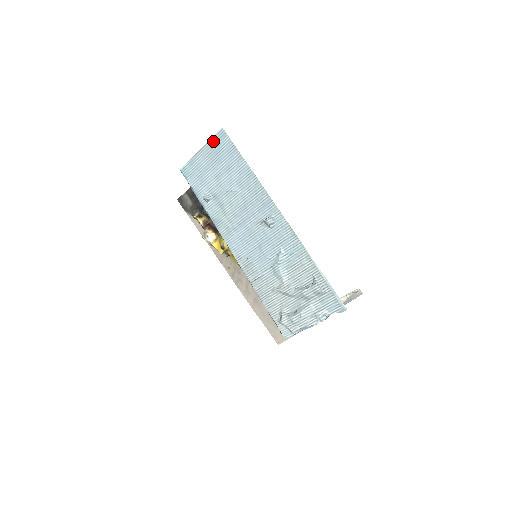
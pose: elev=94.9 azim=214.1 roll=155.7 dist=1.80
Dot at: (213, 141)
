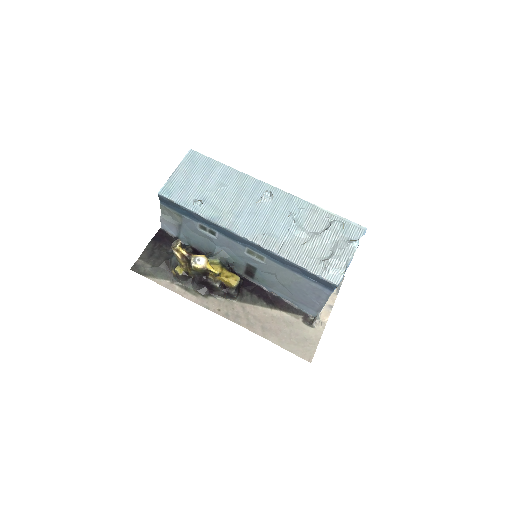
Dot at: (185, 160)
